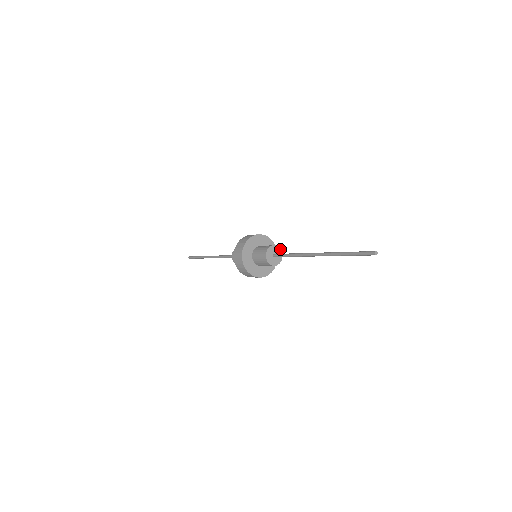
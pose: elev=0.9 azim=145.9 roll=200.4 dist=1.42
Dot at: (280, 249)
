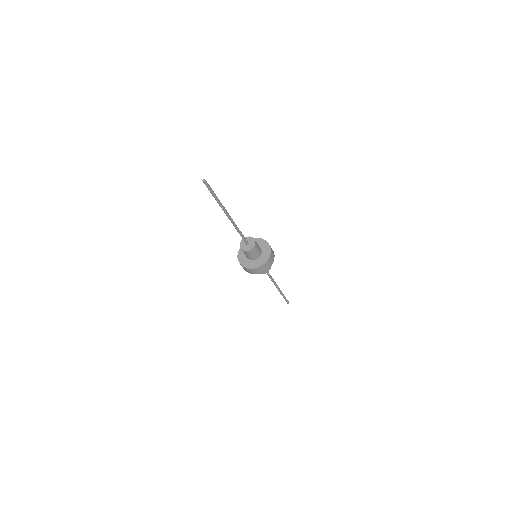
Dot at: (254, 240)
